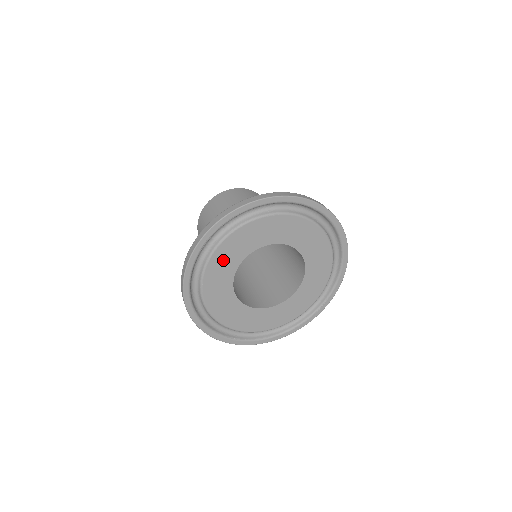
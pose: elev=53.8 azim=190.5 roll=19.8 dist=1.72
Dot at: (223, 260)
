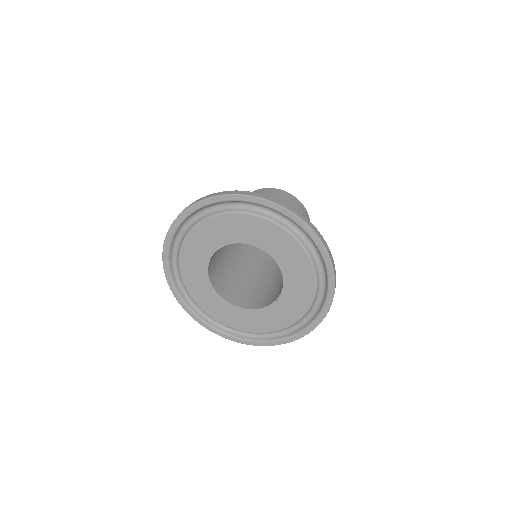
Dot at: (199, 291)
